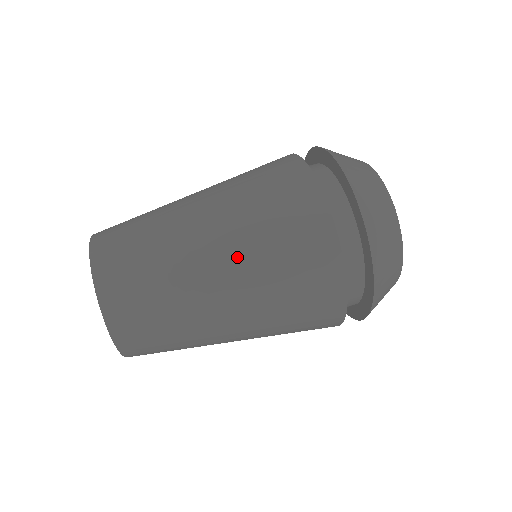
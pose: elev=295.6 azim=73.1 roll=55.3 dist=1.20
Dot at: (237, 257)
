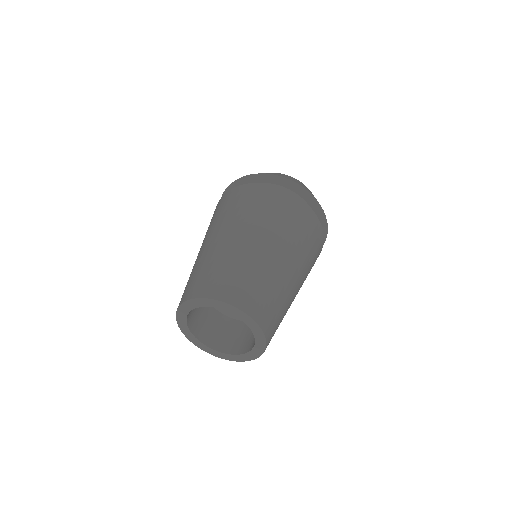
Dot at: (234, 225)
